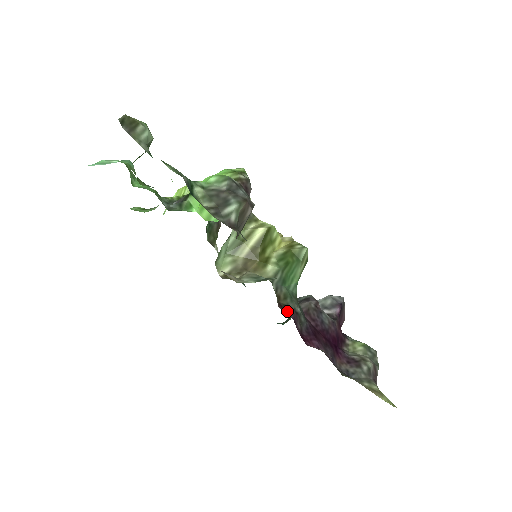
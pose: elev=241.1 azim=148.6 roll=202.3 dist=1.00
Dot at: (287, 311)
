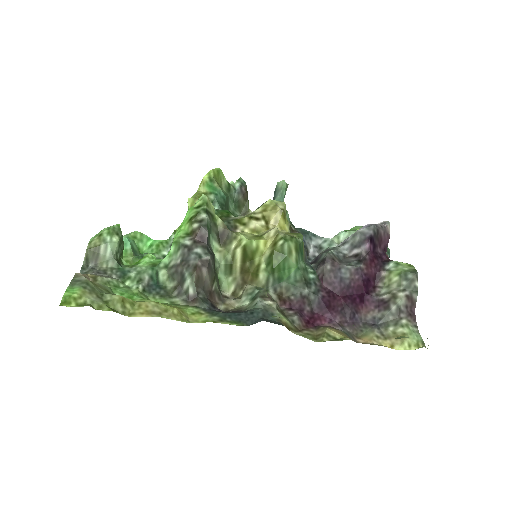
Dot at: (291, 303)
